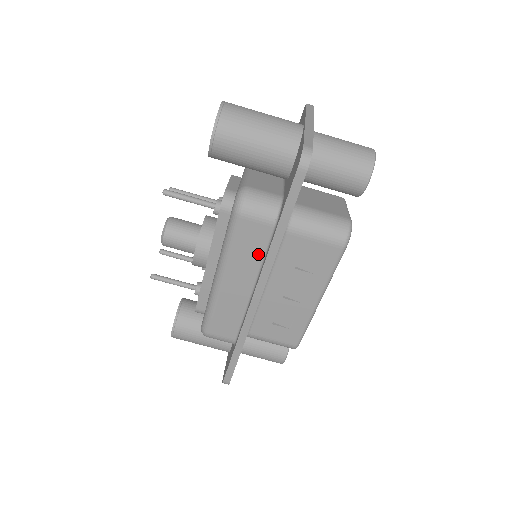
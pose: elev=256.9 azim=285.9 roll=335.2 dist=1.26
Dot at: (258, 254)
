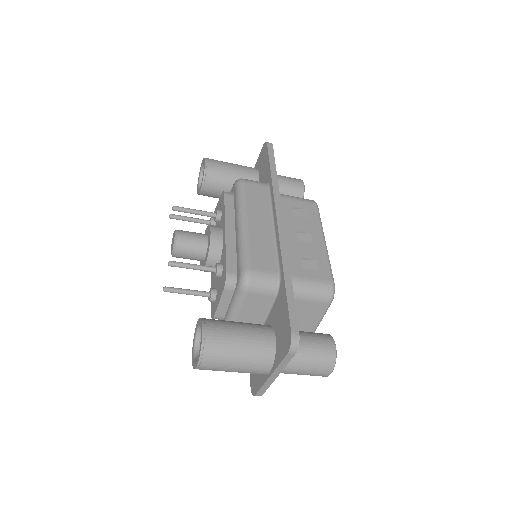
Dot at: occluded
